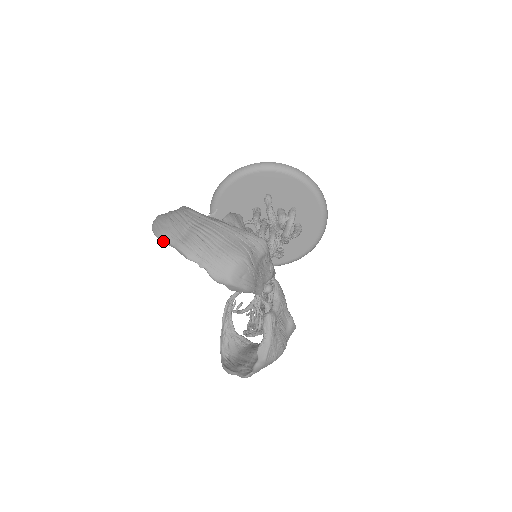
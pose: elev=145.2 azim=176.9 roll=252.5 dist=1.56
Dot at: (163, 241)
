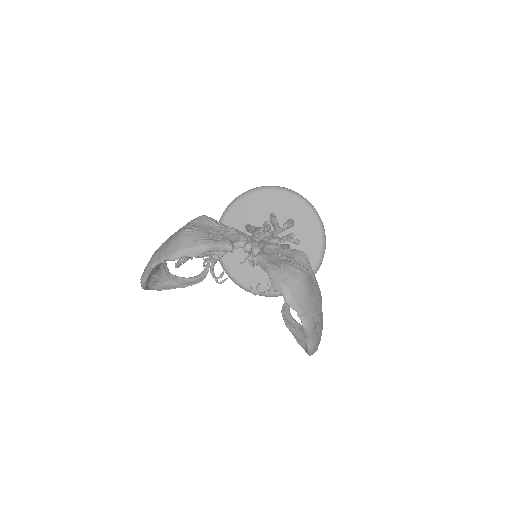
Dot at: (143, 281)
